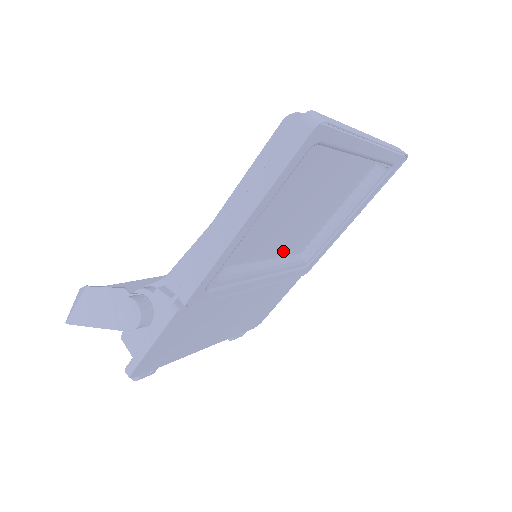
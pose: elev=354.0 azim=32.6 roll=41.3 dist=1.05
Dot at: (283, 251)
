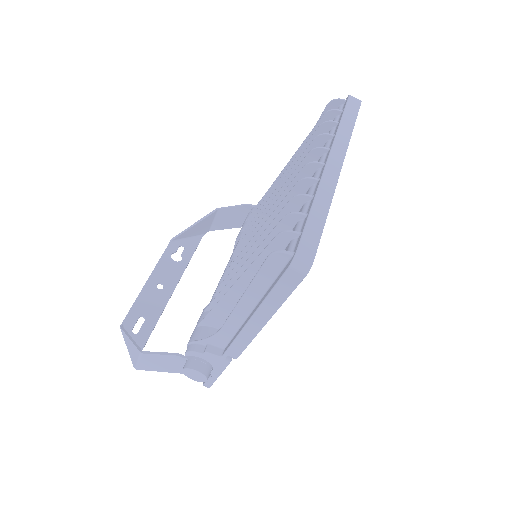
Dot at: occluded
